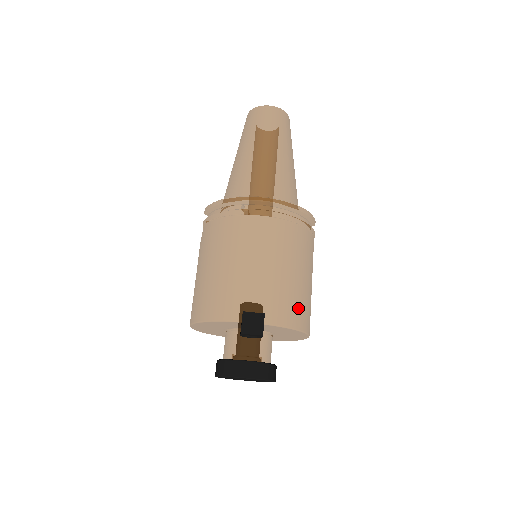
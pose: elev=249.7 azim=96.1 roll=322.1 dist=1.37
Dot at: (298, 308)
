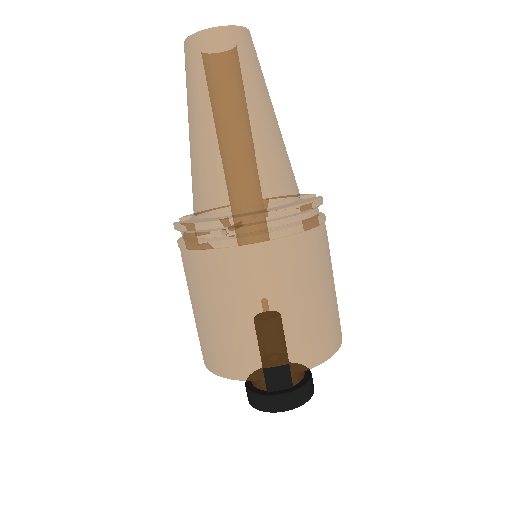
Dot at: (325, 334)
